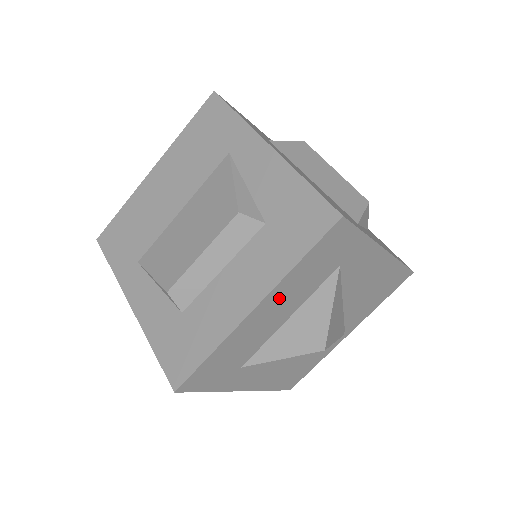
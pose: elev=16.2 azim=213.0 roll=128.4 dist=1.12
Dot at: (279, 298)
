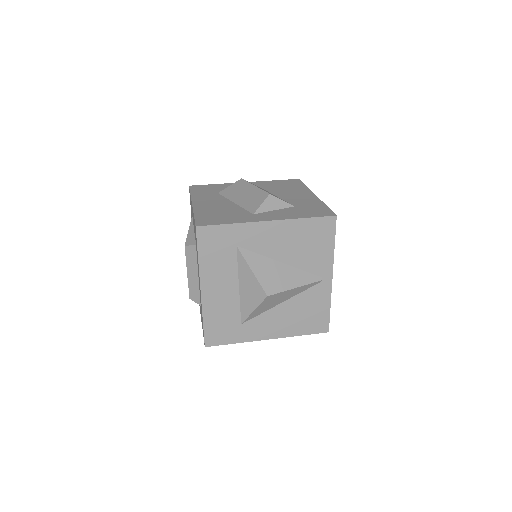
Dot at: (212, 279)
